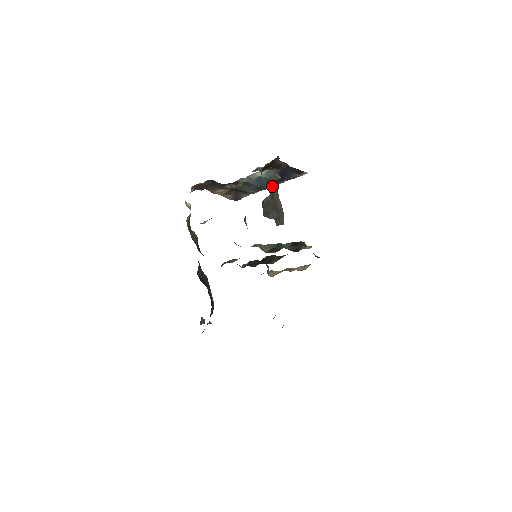
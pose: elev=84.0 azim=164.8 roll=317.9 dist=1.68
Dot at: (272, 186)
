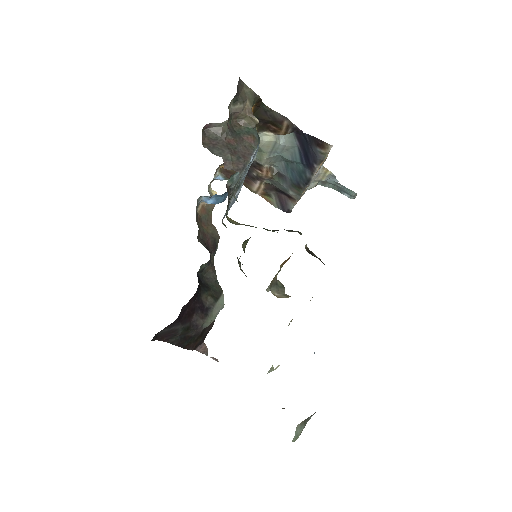
Dot at: (247, 131)
